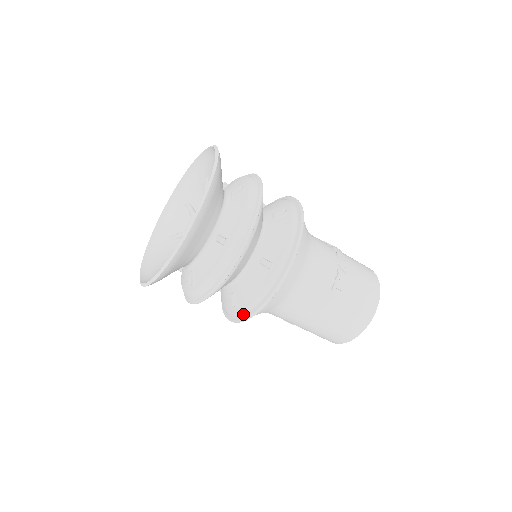
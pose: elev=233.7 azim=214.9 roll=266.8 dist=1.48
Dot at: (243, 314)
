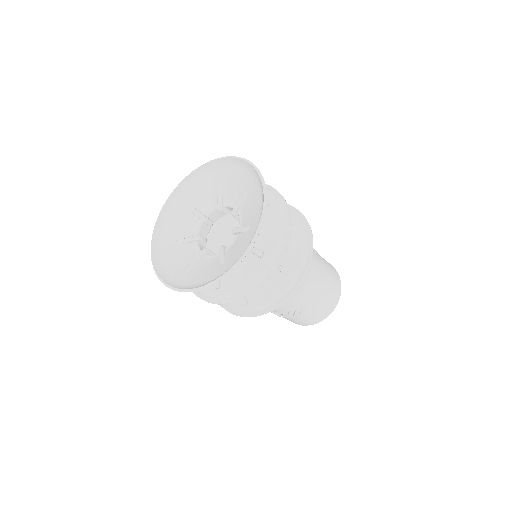
Dot at: (300, 273)
